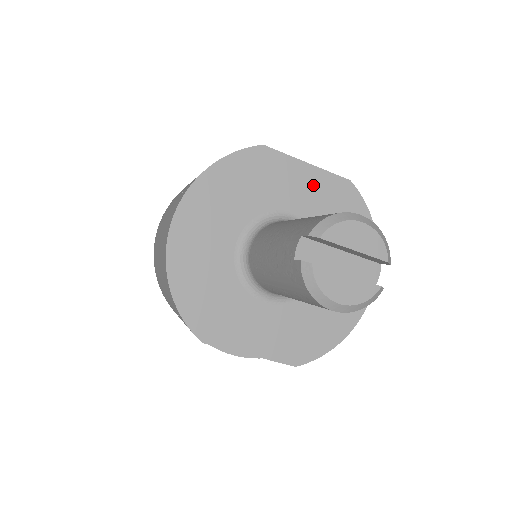
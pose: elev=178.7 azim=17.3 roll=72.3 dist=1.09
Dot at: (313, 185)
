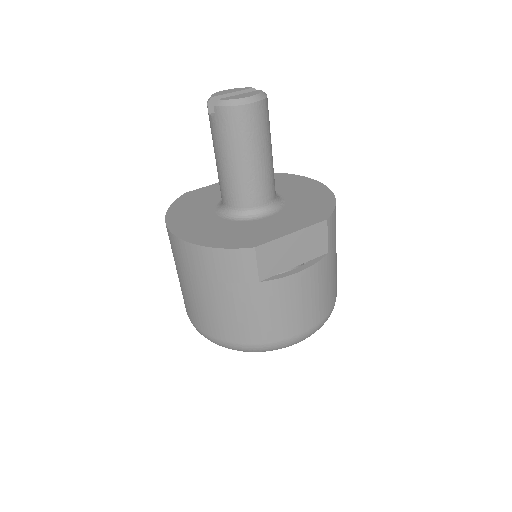
Dot at: occluded
